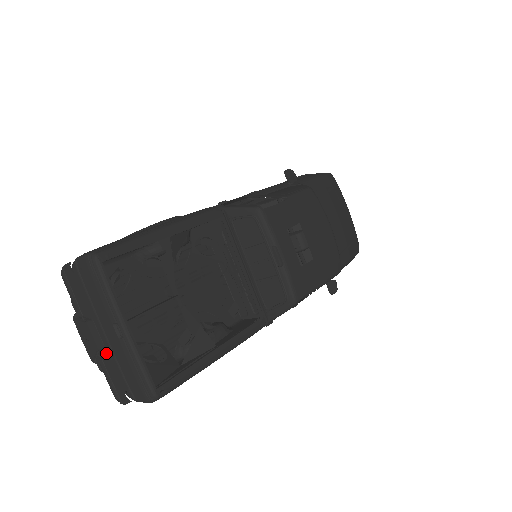
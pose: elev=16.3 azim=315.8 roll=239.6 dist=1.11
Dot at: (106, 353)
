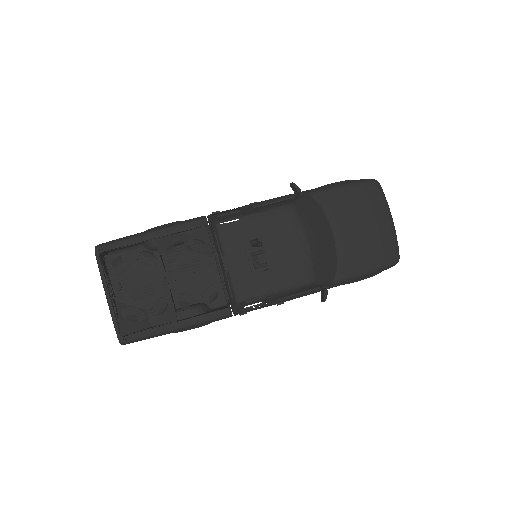
Dot at: occluded
